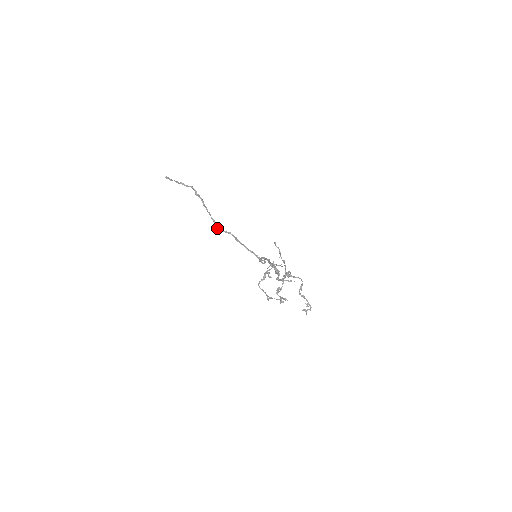
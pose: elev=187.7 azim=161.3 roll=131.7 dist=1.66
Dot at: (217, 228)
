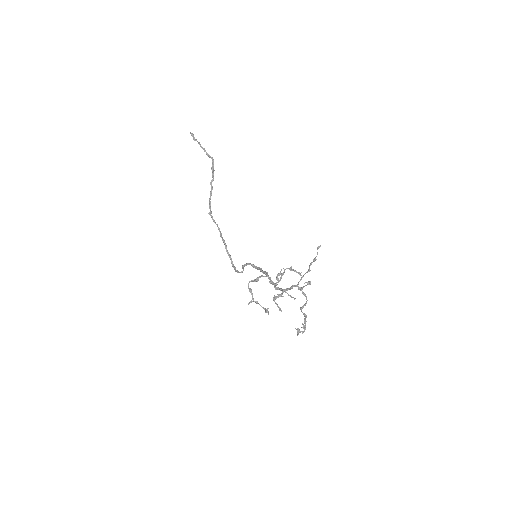
Dot at: occluded
